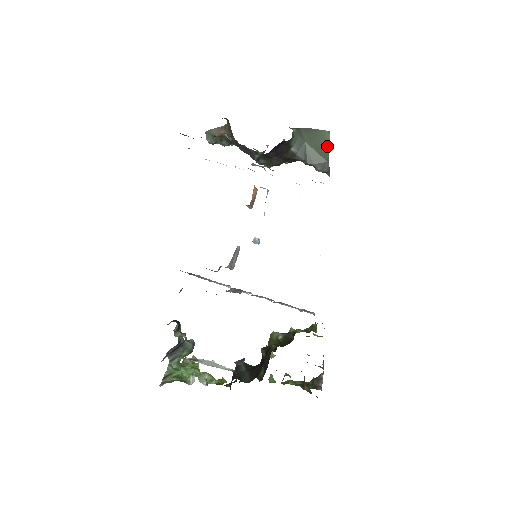
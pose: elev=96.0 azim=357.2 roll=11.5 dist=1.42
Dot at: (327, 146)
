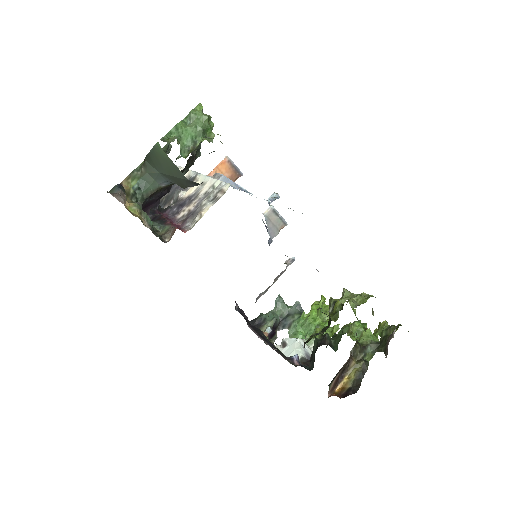
Dot at: (171, 162)
